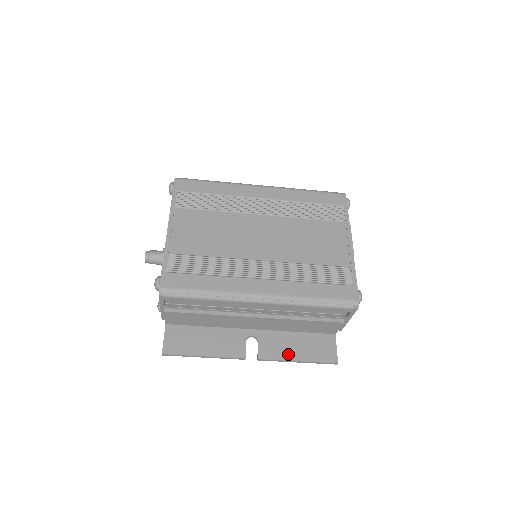
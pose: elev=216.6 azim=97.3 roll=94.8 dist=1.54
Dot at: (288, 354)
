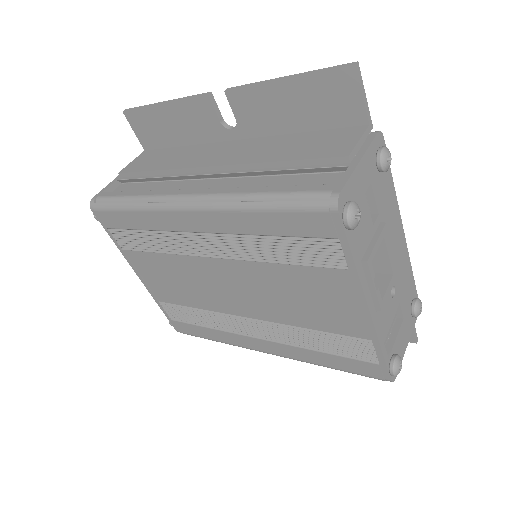
Dot at: occluded
